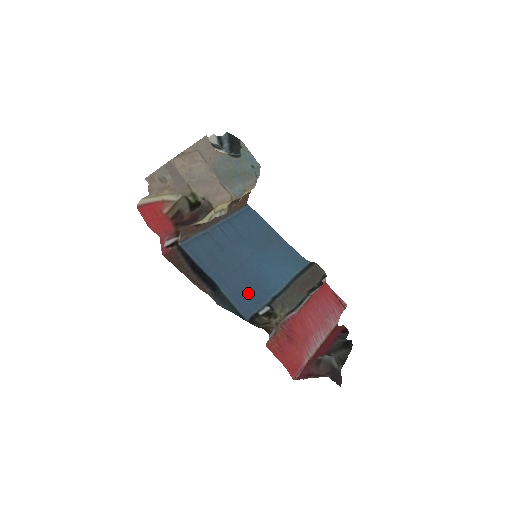
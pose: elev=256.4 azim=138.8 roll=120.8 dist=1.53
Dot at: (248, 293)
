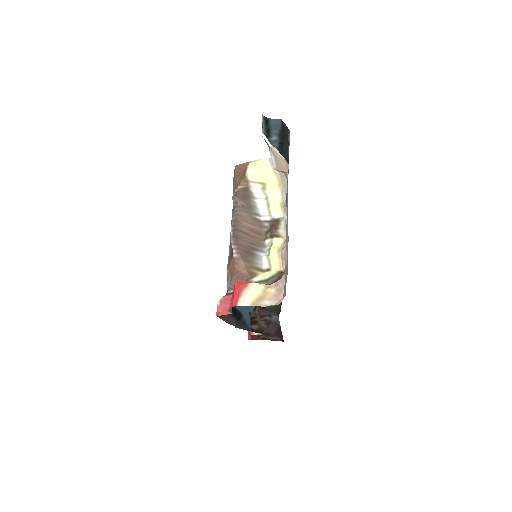
Dot at: occluded
